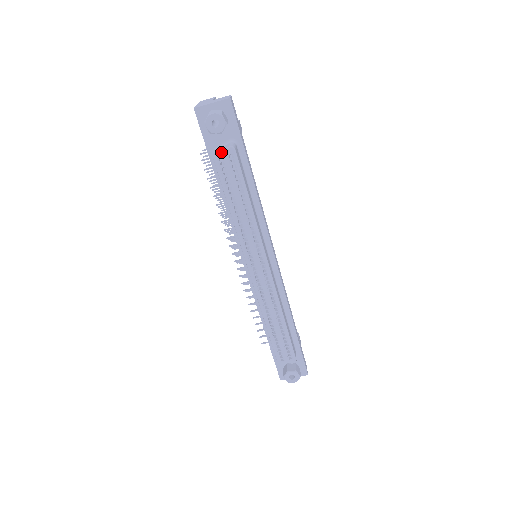
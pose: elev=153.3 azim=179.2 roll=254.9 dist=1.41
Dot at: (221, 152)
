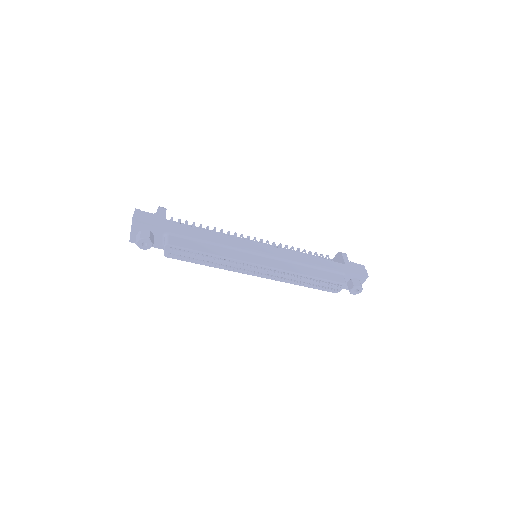
Dot at: (165, 252)
